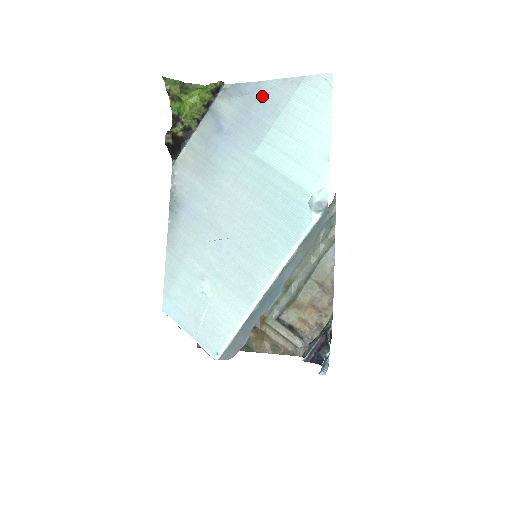
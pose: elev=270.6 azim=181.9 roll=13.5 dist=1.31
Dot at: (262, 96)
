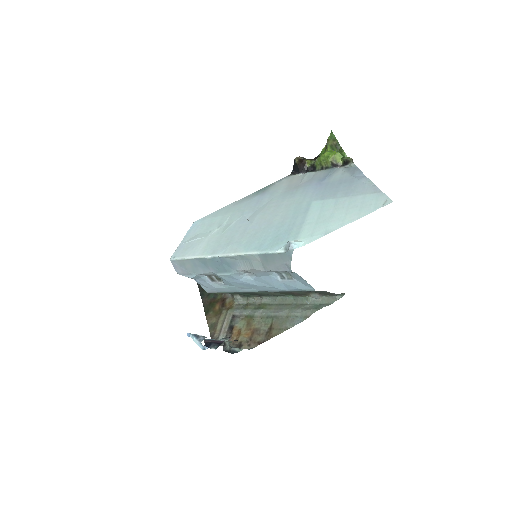
Dot at: (356, 183)
